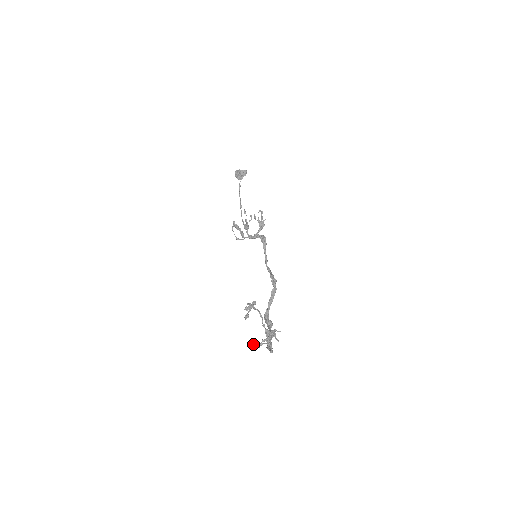
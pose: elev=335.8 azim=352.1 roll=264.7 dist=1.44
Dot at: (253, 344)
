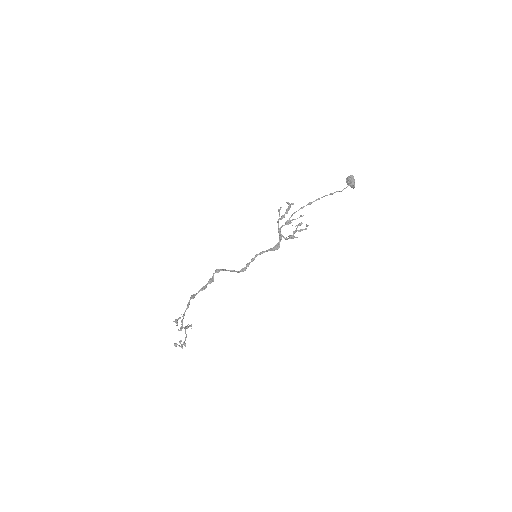
Dot at: (176, 322)
